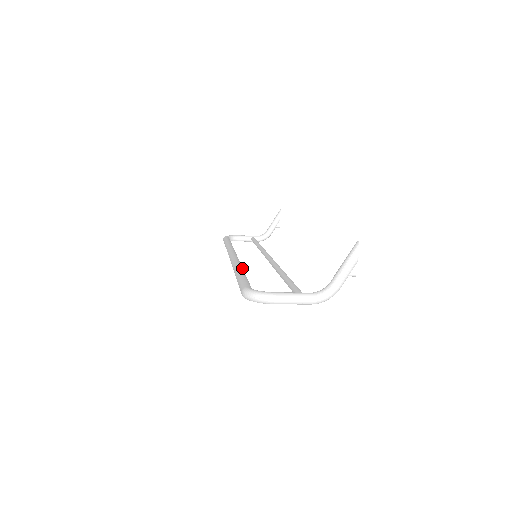
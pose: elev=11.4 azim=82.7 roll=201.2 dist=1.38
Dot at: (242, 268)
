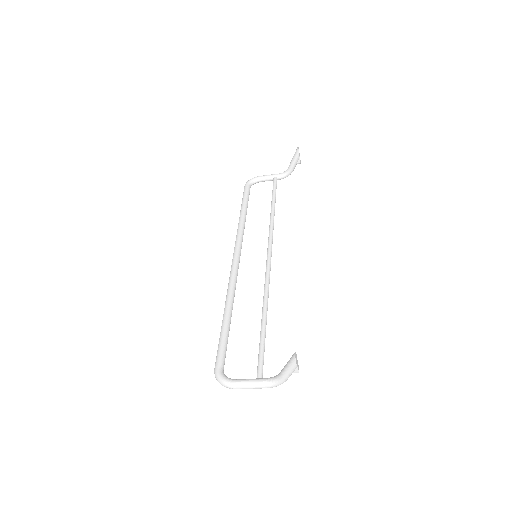
Dot at: (230, 305)
